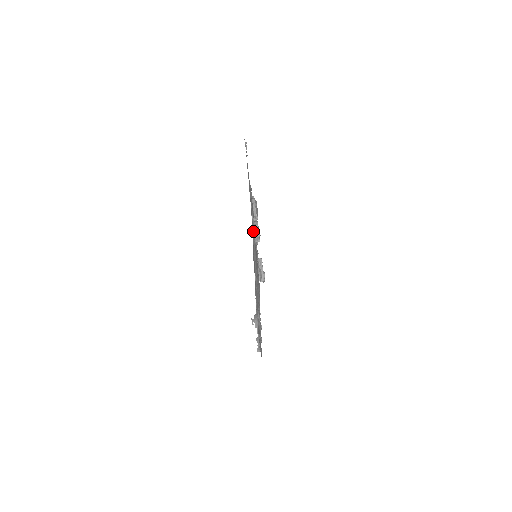
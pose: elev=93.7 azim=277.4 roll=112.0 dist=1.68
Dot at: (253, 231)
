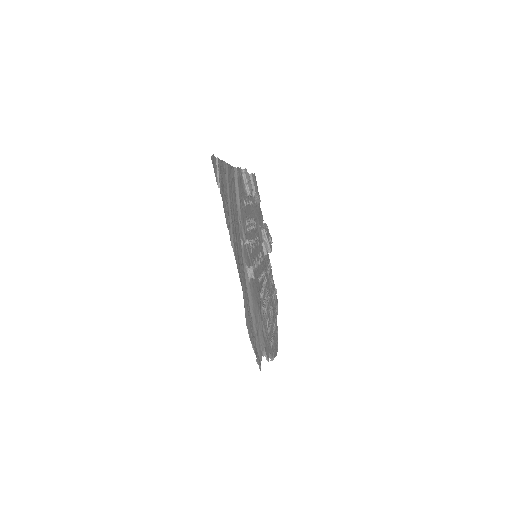
Dot at: (245, 266)
